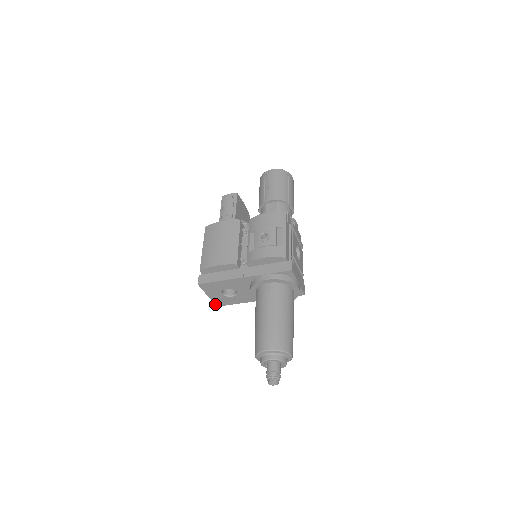
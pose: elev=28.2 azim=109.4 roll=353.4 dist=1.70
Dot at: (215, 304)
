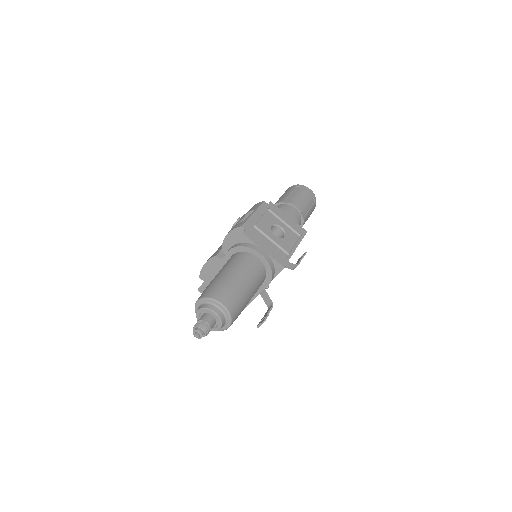
Dot at: occluded
